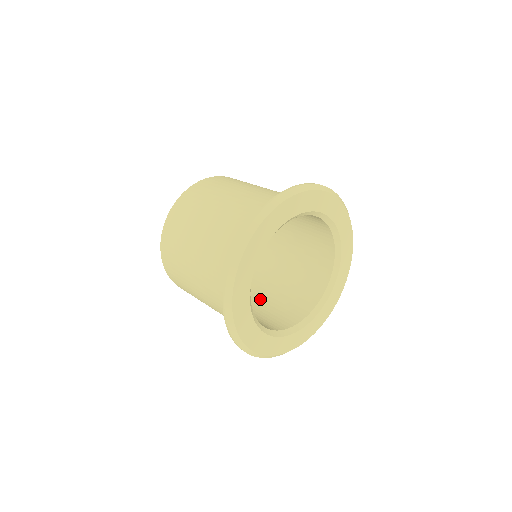
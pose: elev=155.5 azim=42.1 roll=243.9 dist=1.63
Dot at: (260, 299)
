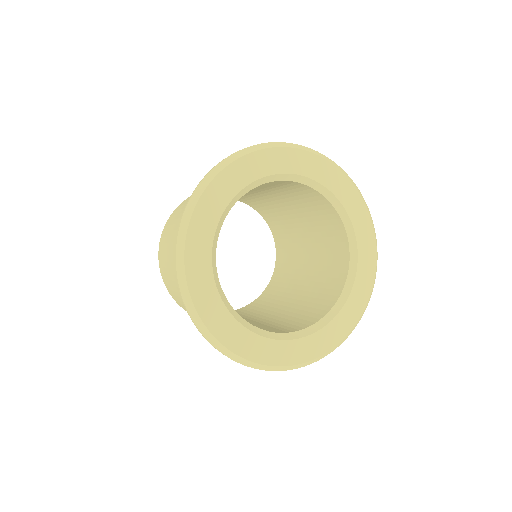
Dot at: occluded
